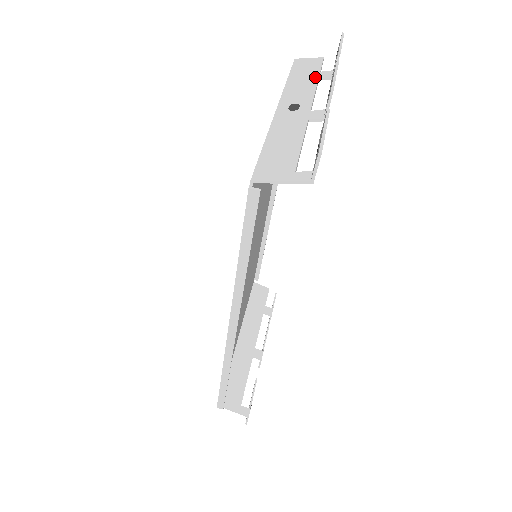
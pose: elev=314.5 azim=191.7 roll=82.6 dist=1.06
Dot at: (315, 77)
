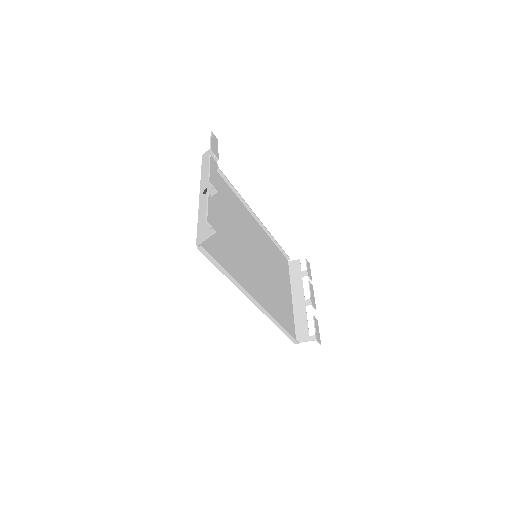
Dot at: occluded
